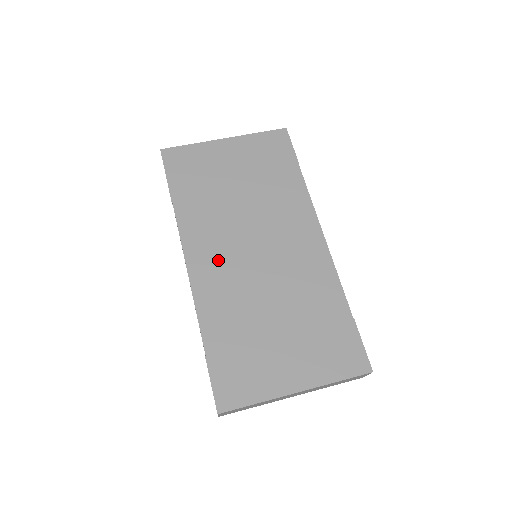
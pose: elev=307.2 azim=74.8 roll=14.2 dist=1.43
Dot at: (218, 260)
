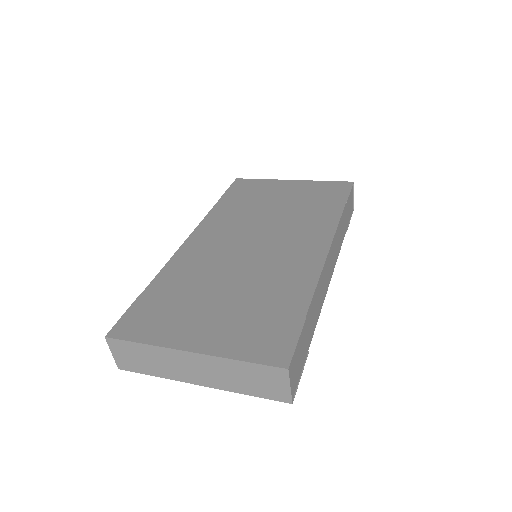
Dot at: (215, 241)
